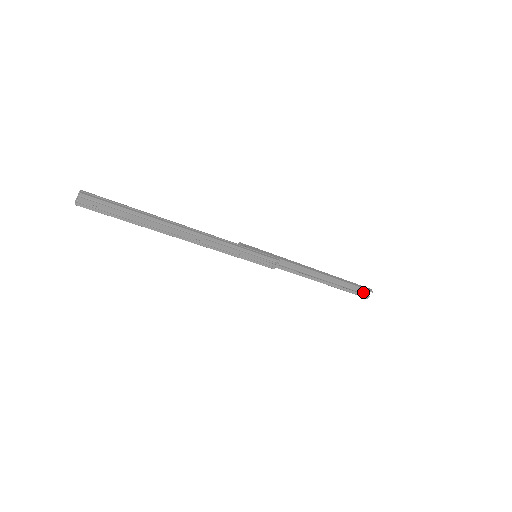
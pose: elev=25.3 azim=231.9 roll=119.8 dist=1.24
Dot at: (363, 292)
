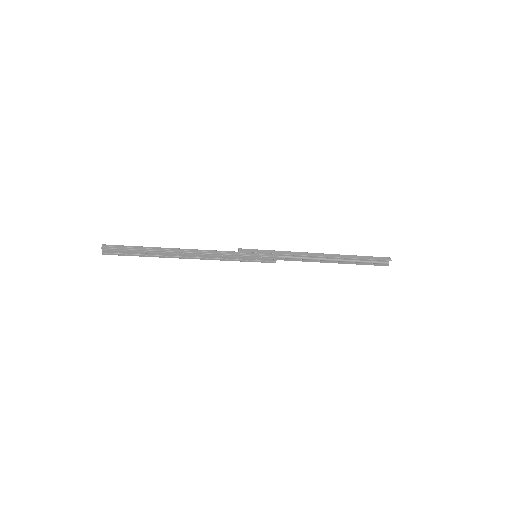
Dot at: (382, 261)
